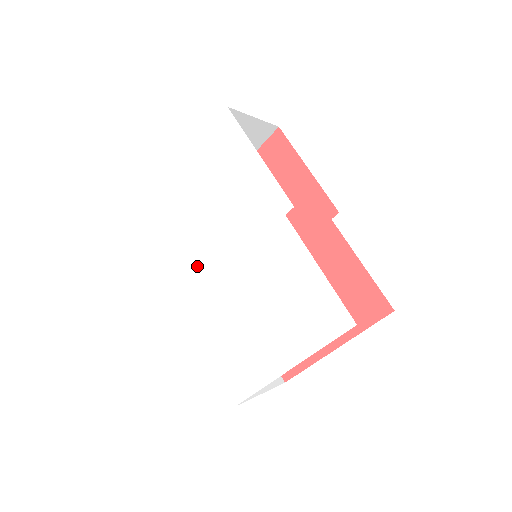
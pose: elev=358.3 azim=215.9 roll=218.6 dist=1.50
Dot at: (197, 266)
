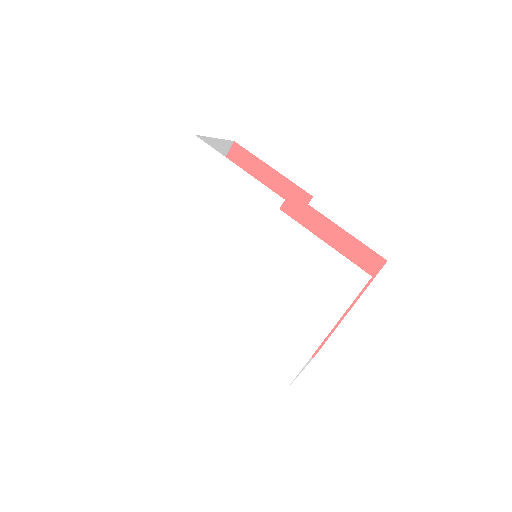
Dot at: (210, 281)
